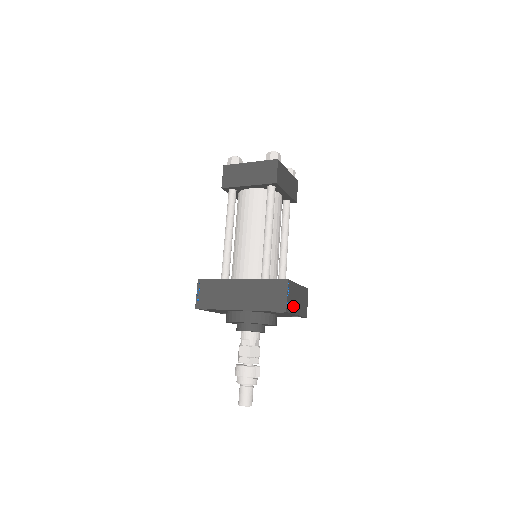
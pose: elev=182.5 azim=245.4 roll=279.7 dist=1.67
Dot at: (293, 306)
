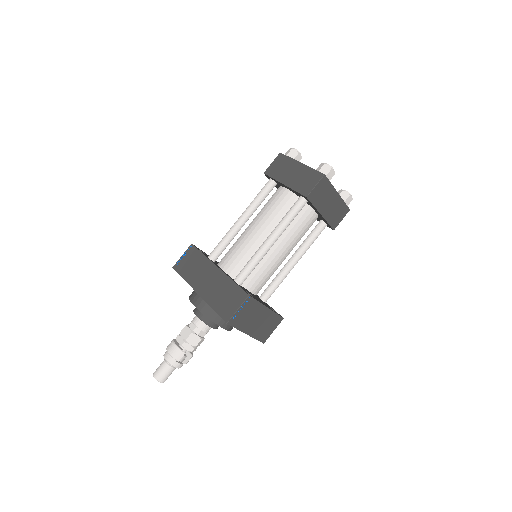
Dot at: (244, 323)
